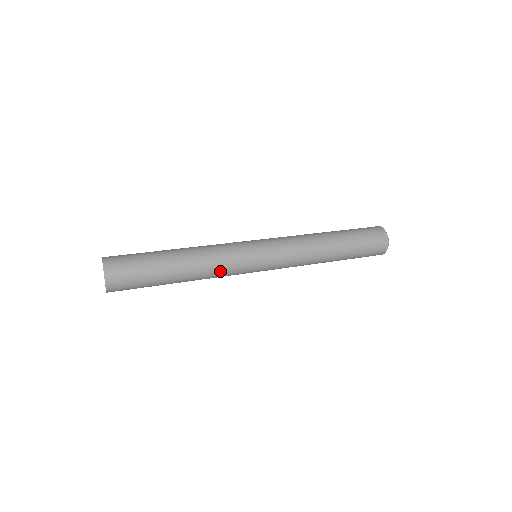
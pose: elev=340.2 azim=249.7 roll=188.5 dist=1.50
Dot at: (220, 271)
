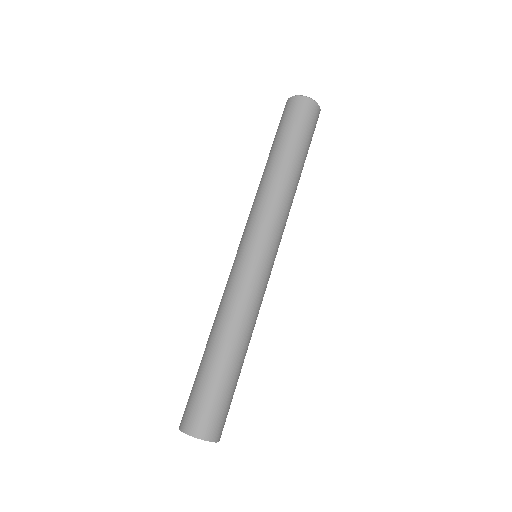
Dot at: occluded
